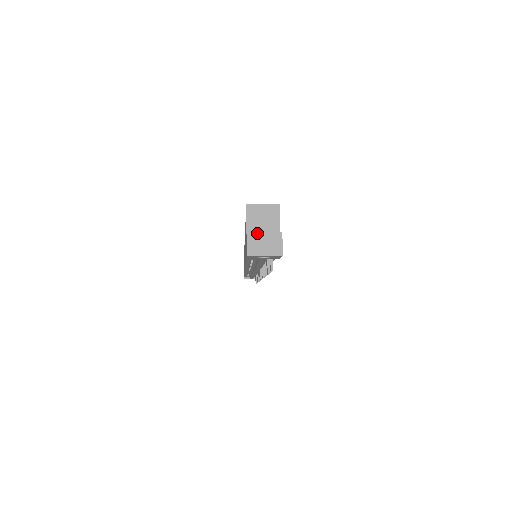
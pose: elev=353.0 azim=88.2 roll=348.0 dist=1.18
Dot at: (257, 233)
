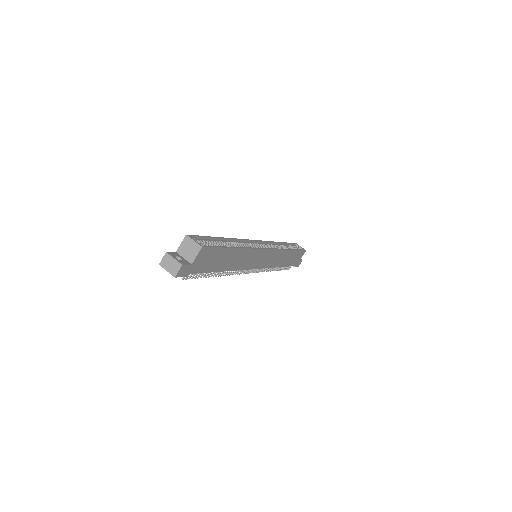
Dot at: (171, 256)
